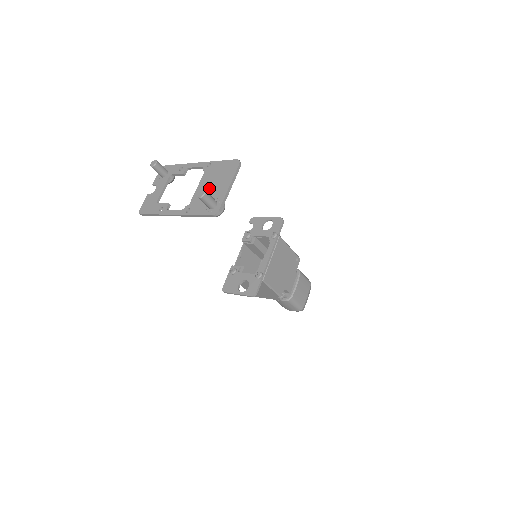
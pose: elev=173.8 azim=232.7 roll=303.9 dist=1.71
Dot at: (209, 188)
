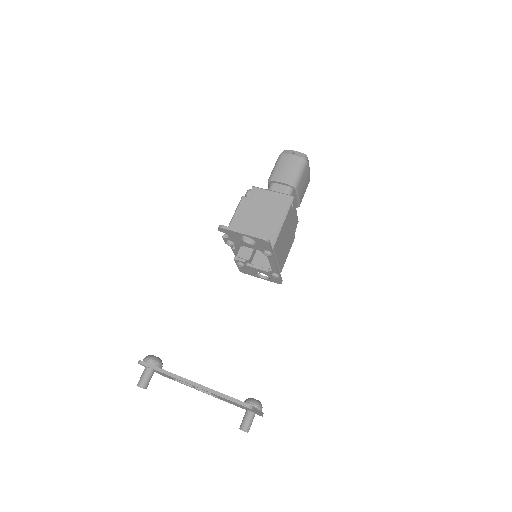
Dot at: occluded
